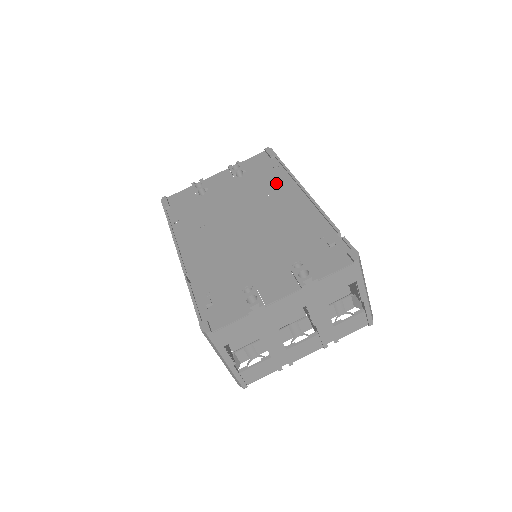
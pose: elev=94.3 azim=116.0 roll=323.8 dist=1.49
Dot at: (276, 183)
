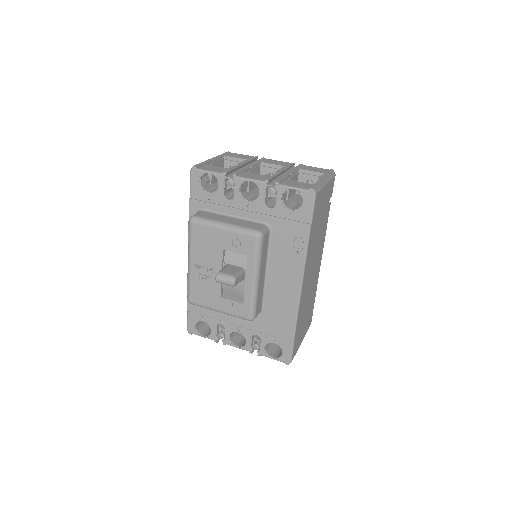
Dot at: occluded
